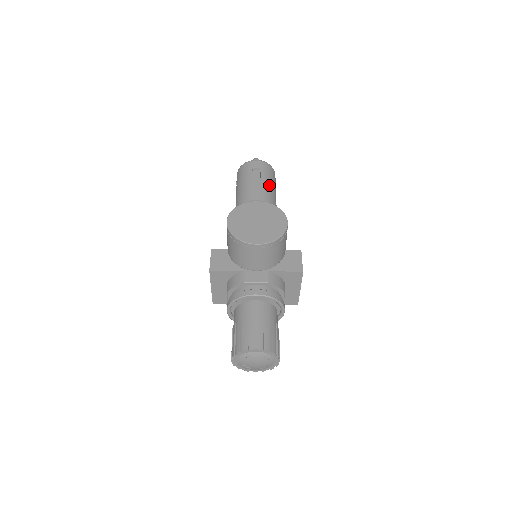
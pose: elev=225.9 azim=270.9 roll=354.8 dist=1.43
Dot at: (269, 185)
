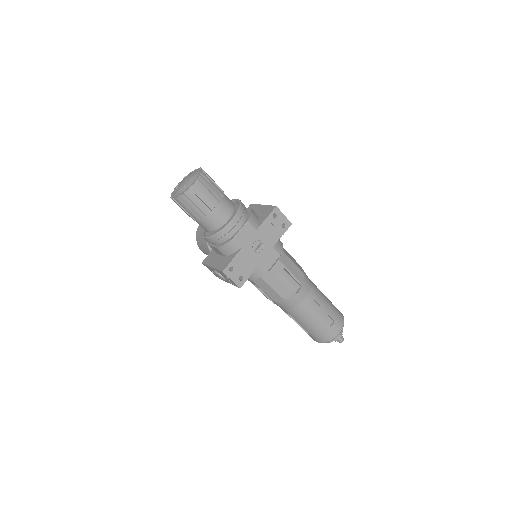
Dot at: occluded
